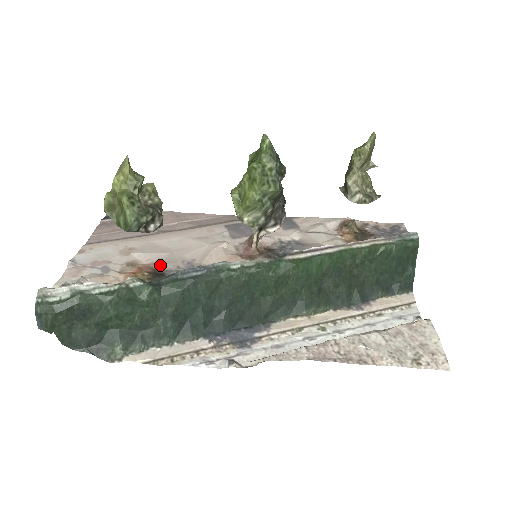
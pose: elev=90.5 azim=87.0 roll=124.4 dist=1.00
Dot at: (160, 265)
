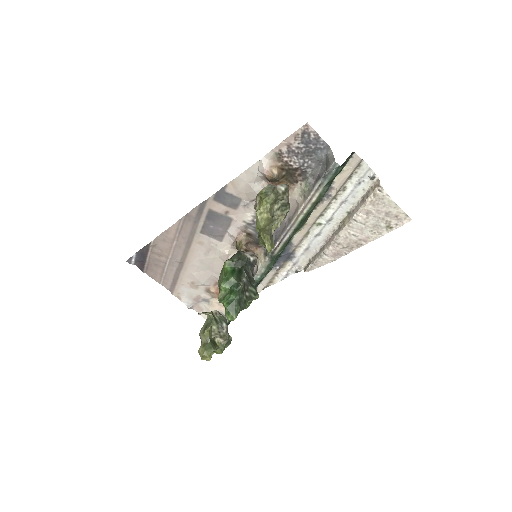
Dot at: occluded
